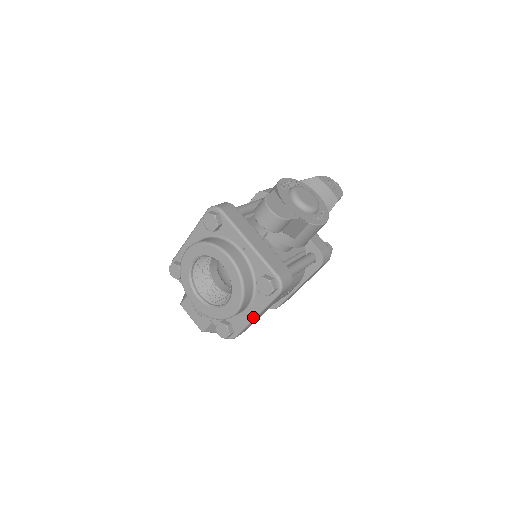
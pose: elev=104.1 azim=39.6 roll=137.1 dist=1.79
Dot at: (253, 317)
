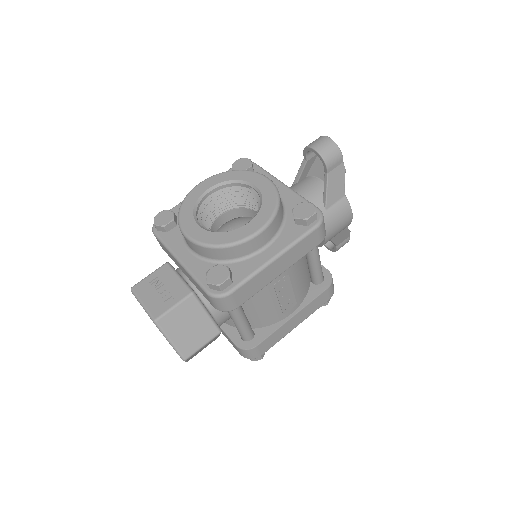
Dot at: (272, 257)
